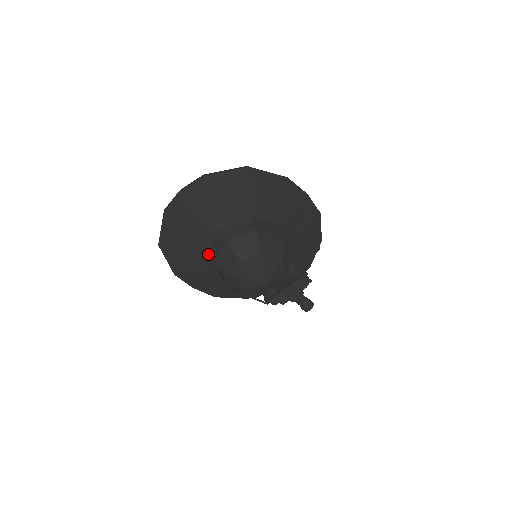
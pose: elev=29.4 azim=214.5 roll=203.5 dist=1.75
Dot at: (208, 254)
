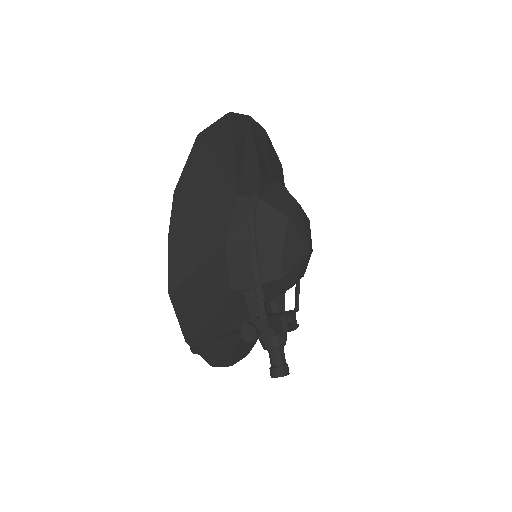
Dot at: (239, 195)
